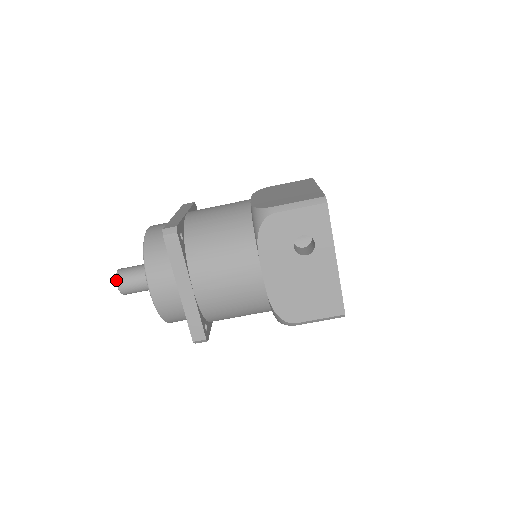
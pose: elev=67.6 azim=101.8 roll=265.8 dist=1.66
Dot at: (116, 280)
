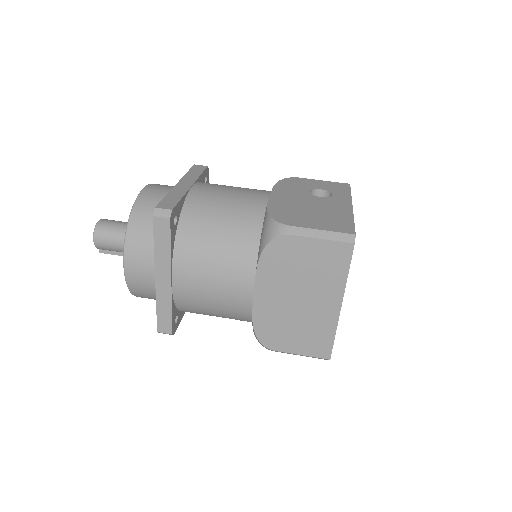
Dot at: (102, 219)
